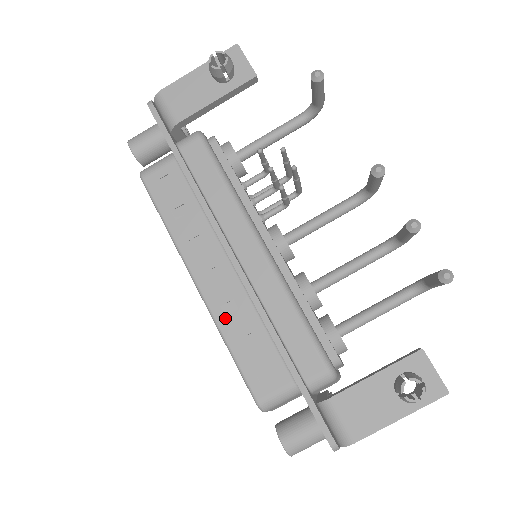
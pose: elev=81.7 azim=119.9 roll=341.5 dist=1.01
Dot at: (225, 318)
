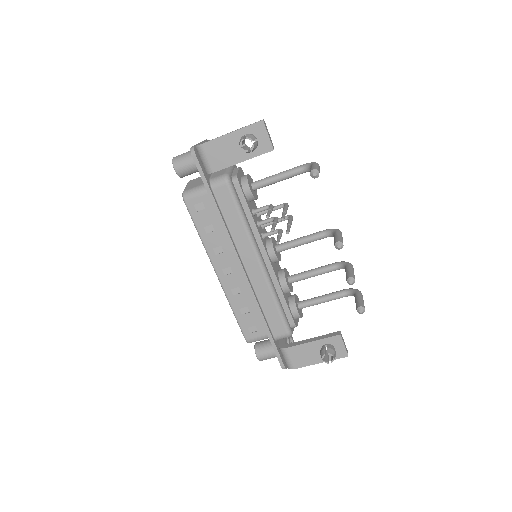
Dot at: (233, 296)
